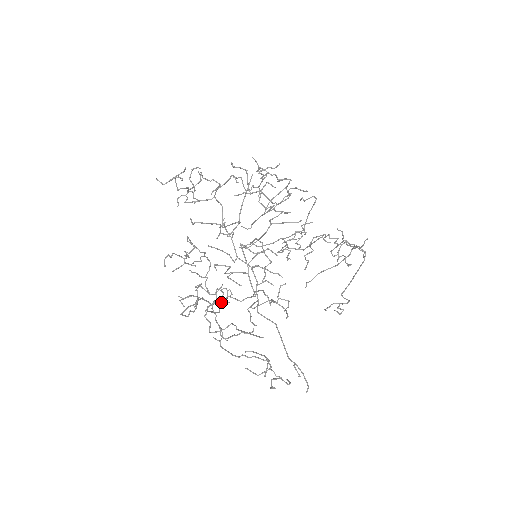
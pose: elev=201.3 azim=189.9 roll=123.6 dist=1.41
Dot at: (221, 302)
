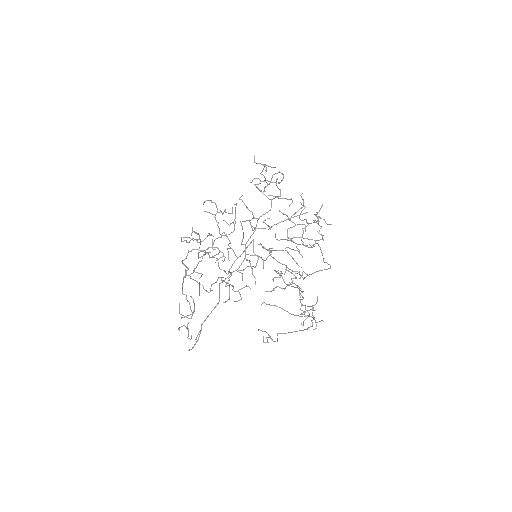
Dot at: occluded
